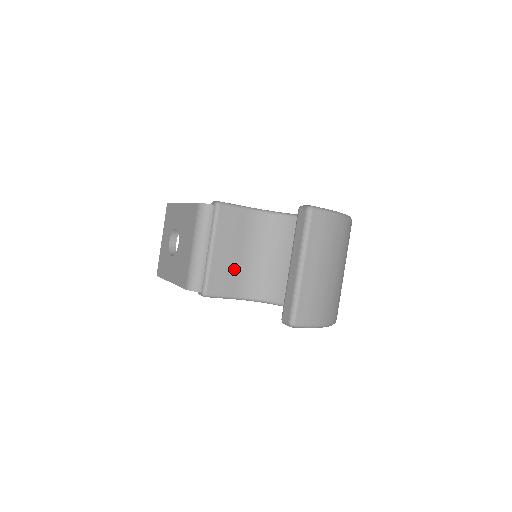
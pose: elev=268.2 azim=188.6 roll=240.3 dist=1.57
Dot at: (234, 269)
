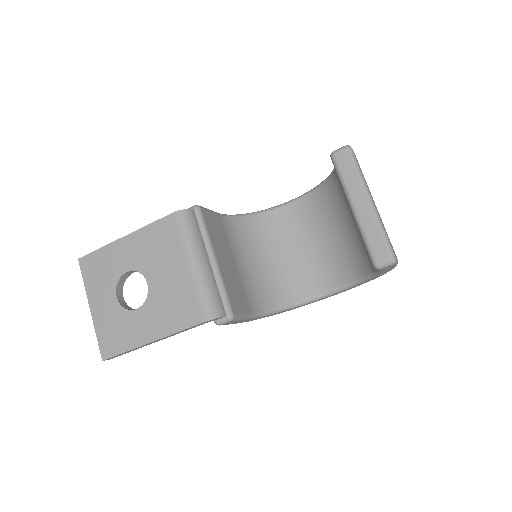
Dot at: (237, 282)
